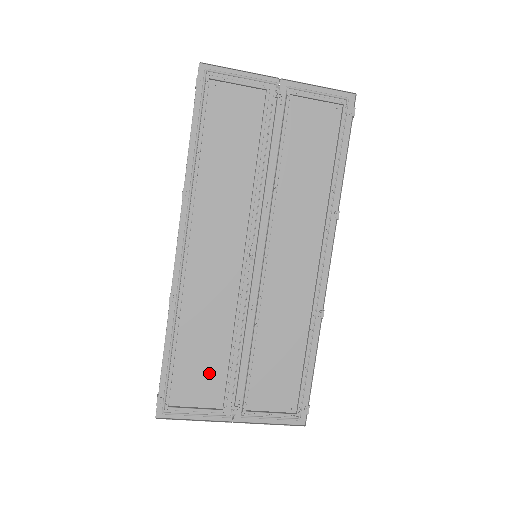
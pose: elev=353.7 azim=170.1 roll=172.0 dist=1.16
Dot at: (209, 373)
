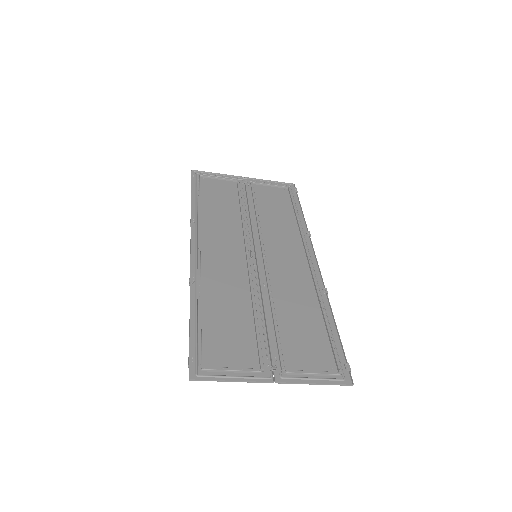
Dot at: (238, 338)
